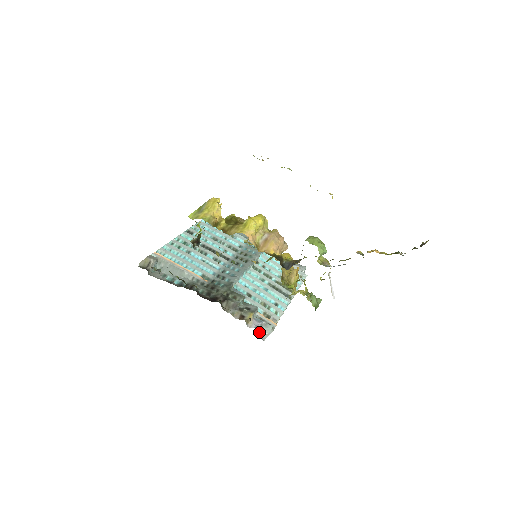
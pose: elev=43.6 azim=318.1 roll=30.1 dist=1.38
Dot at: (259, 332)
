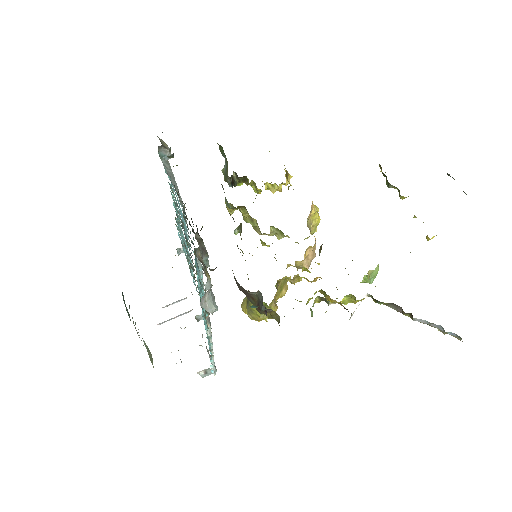
Dot at: (210, 288)
